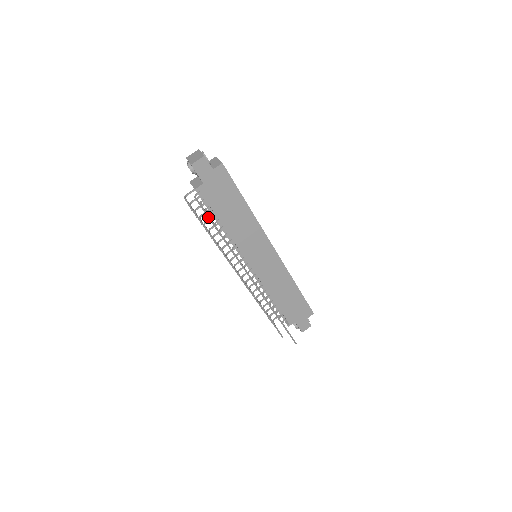
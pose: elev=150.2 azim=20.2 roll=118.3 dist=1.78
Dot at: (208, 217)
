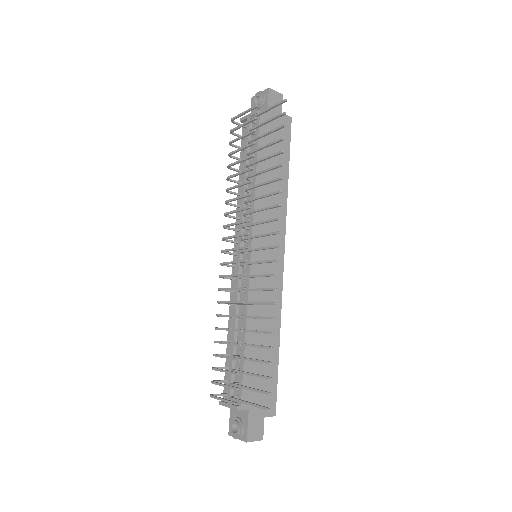
Dot at: (279, 114)
